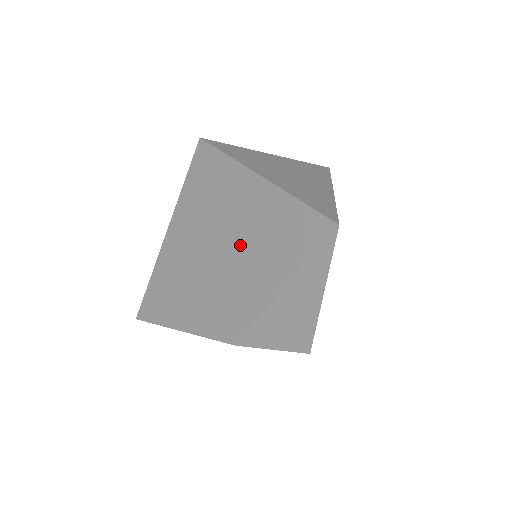
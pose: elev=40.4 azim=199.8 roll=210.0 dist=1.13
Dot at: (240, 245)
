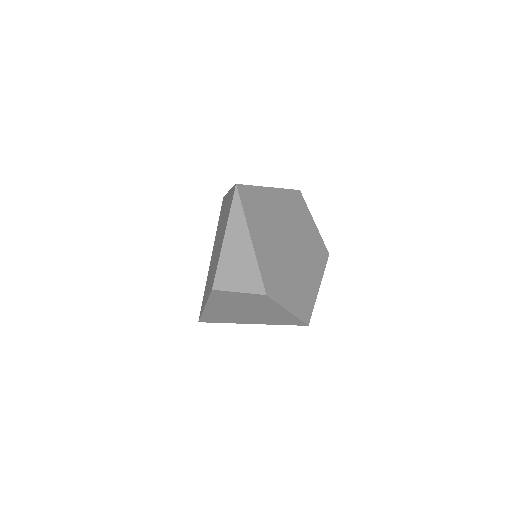
Dot at: occluded
